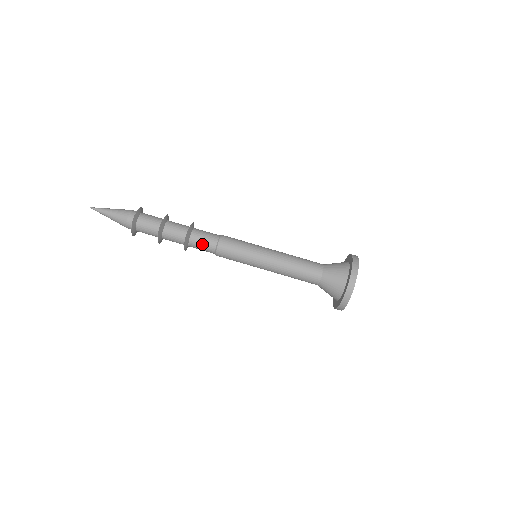
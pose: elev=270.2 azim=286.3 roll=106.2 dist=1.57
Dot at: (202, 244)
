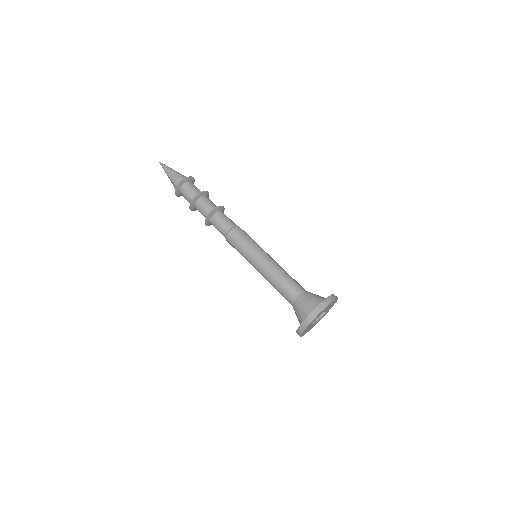
Dot at: (222, 221)
